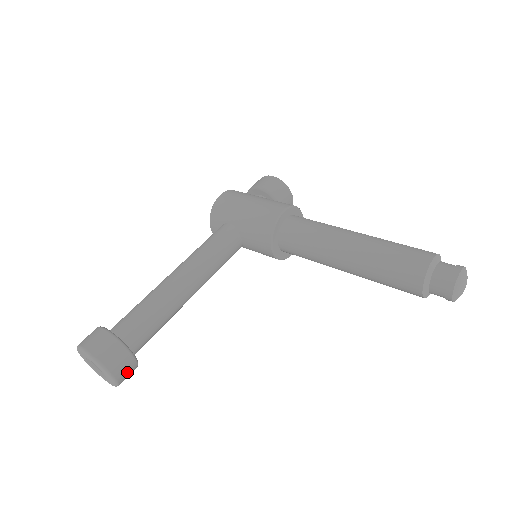
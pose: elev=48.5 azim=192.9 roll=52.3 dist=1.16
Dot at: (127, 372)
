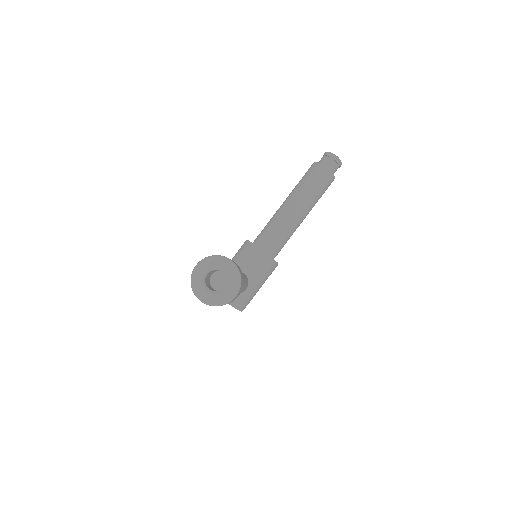
Dot at: occluded
